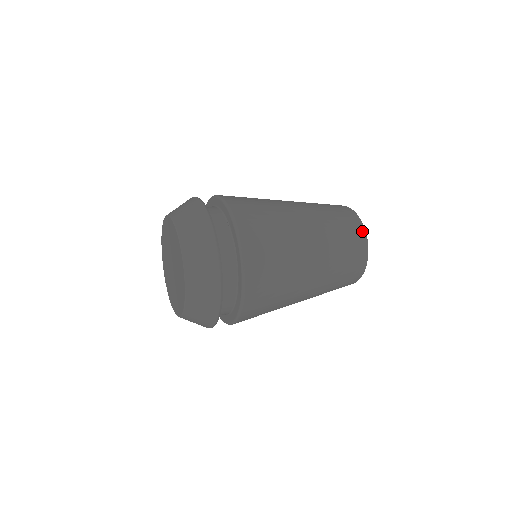
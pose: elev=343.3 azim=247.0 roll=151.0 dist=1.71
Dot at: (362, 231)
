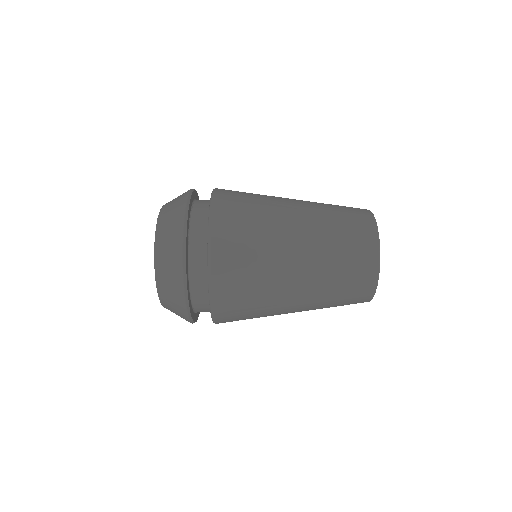
Dot at: (372, 224)
